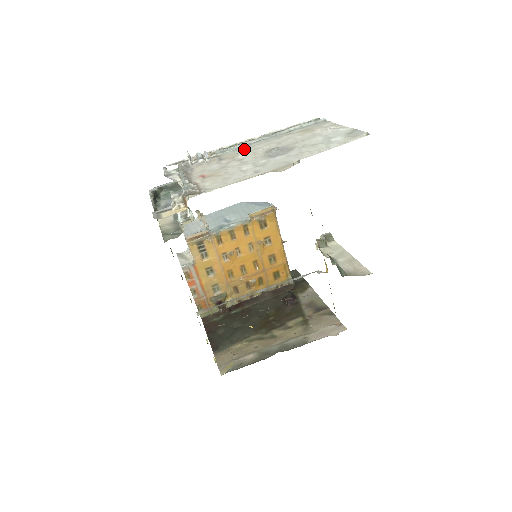
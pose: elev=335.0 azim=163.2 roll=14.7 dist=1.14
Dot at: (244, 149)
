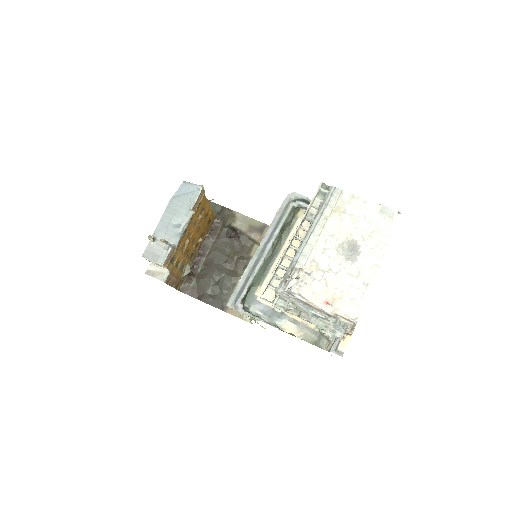
Dot at: (312, 253)
